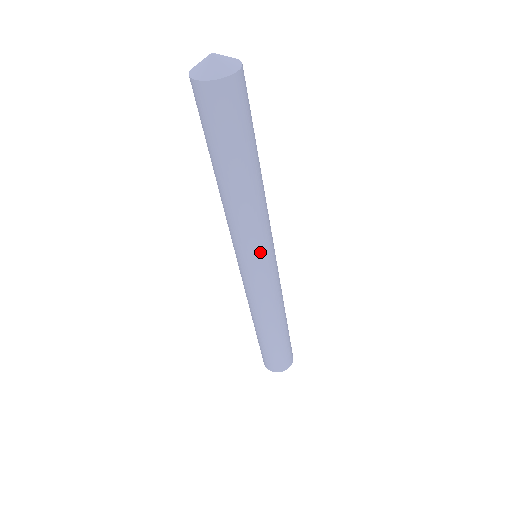
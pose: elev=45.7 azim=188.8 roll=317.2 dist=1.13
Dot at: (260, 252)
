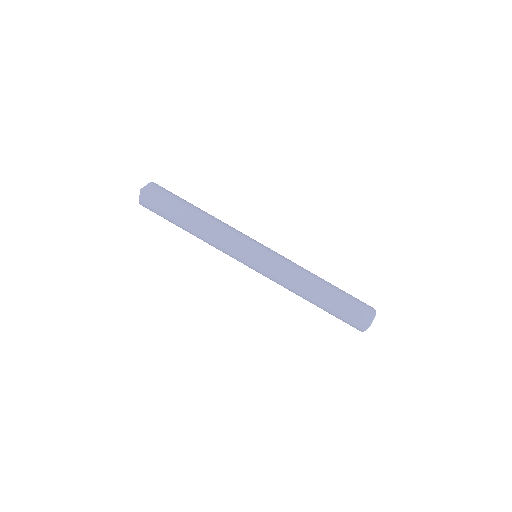
Dot at: (240, 253)
